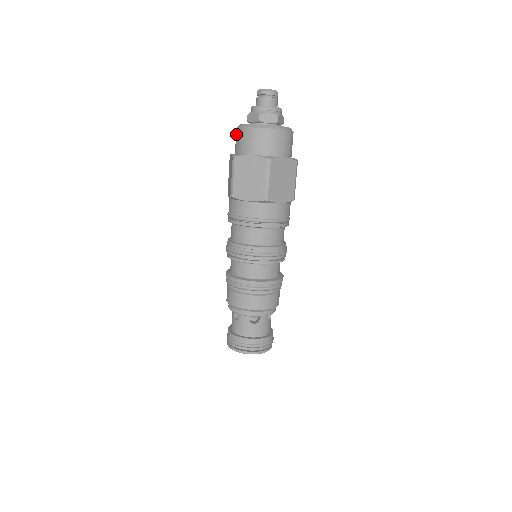
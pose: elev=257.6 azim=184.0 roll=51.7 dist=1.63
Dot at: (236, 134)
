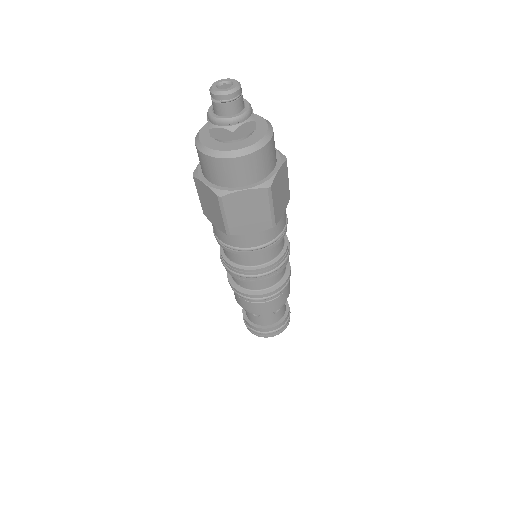
Dot at: occluded
